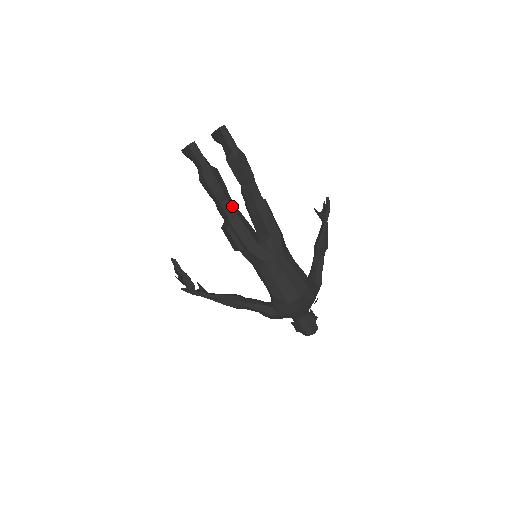
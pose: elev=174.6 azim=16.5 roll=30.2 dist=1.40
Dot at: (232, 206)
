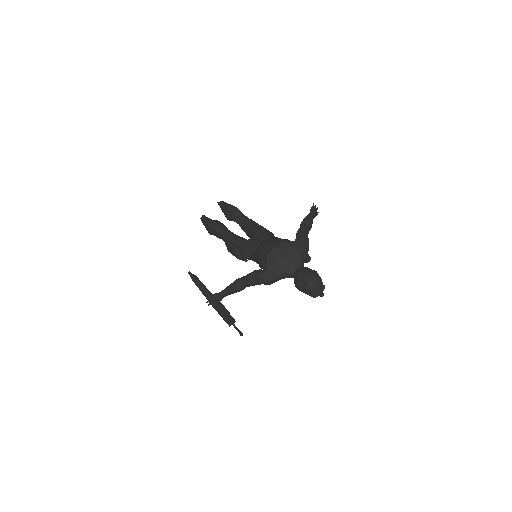
Dot at: (229, 232)
